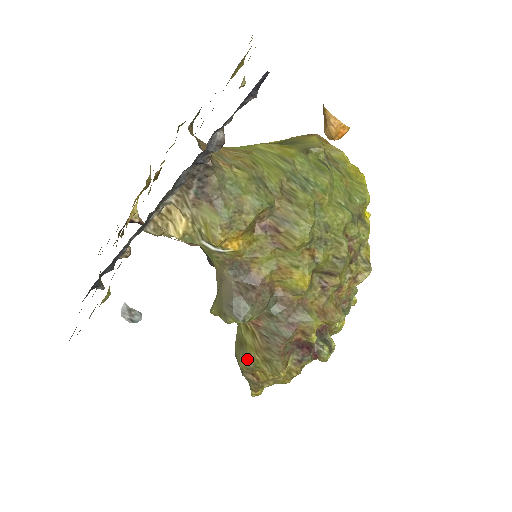
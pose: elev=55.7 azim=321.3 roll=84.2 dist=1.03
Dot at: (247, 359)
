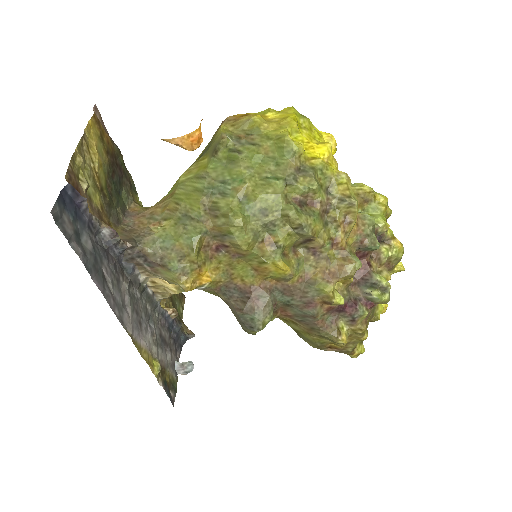
Dot at: (310, 341)
